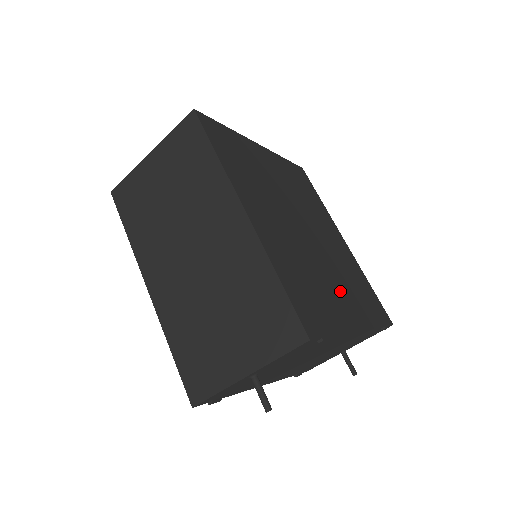
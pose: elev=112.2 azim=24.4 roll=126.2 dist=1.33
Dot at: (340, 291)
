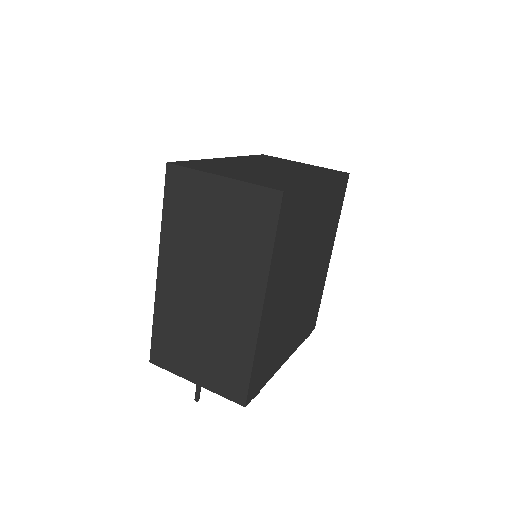
Dot at: (293, 331)
